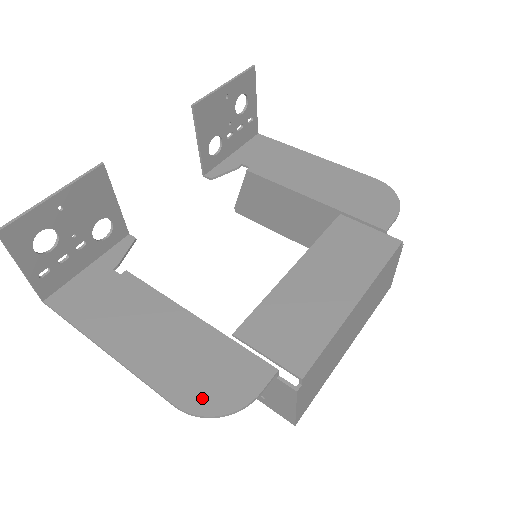
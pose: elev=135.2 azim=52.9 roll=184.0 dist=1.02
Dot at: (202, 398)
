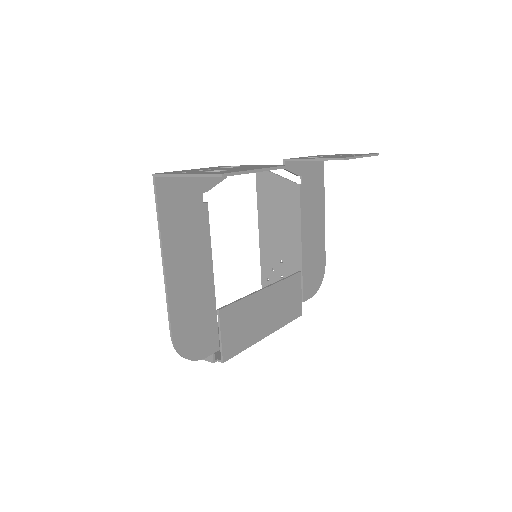
Dot at: (185, 341)
